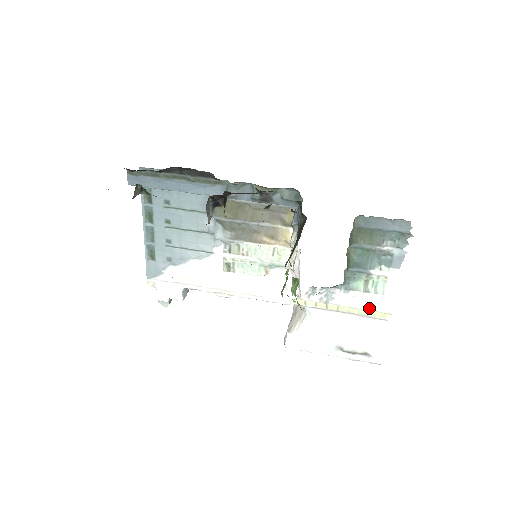
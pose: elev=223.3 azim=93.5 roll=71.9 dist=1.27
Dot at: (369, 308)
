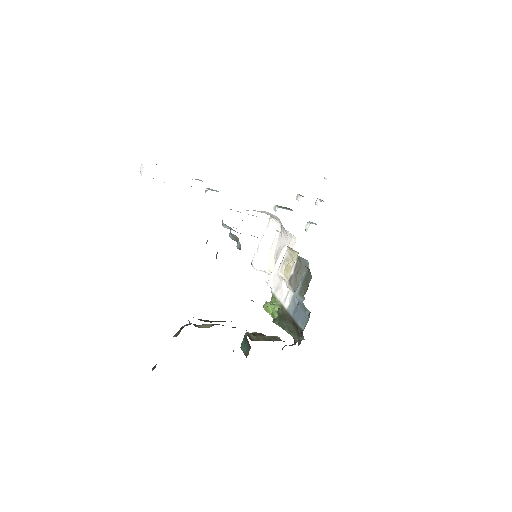
Dot at: occluded
